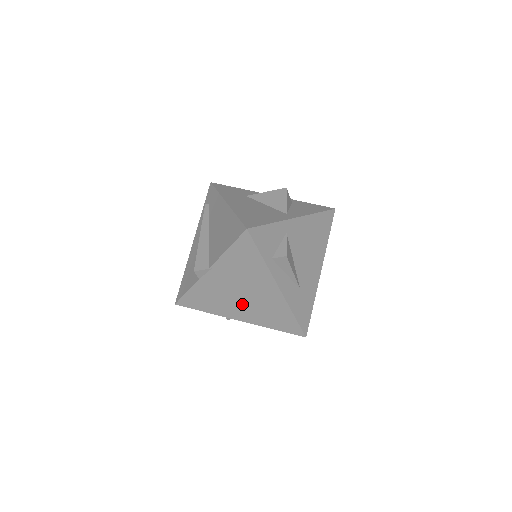
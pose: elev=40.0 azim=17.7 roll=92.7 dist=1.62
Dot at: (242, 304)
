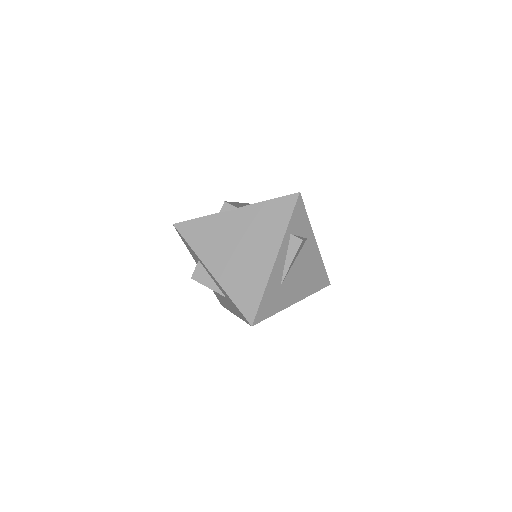
Dot at: (230, 257)
